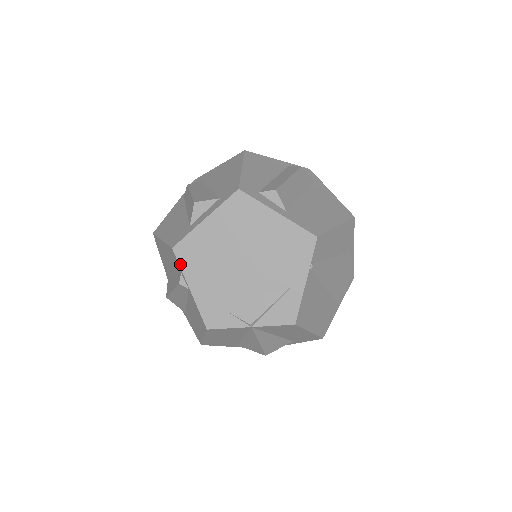
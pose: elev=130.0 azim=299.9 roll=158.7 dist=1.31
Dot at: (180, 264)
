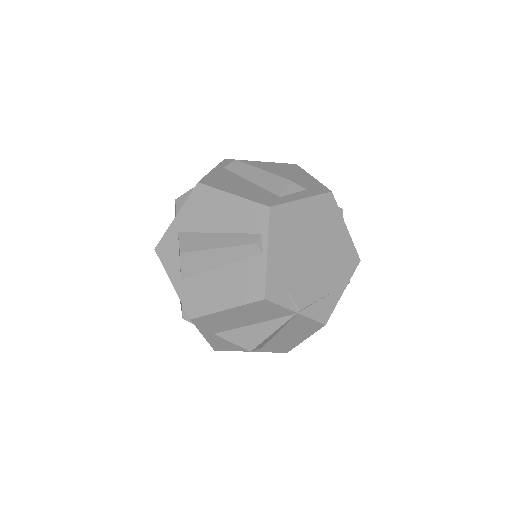
Dot at: (270, 225)
